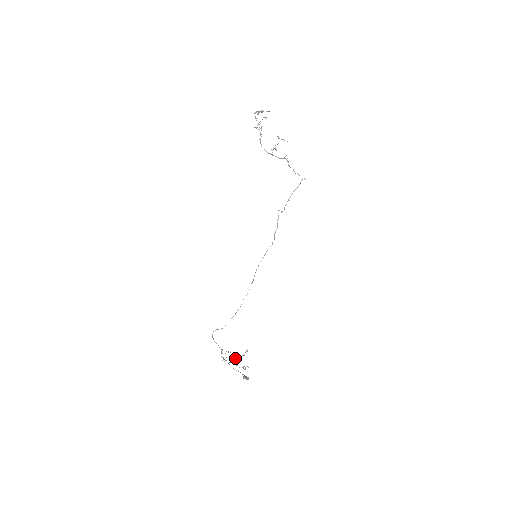
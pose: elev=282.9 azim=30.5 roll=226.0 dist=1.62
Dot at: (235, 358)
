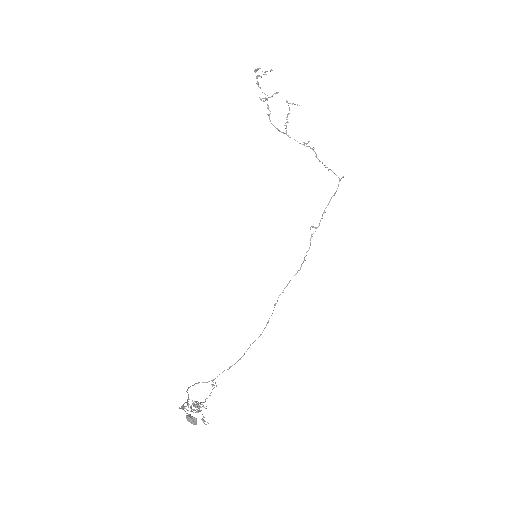
Dot at: occluded
